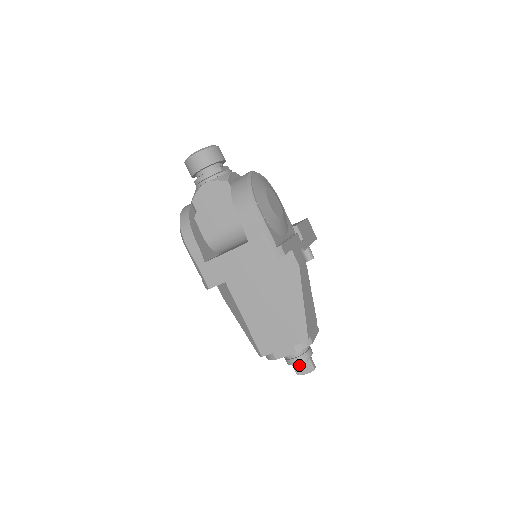
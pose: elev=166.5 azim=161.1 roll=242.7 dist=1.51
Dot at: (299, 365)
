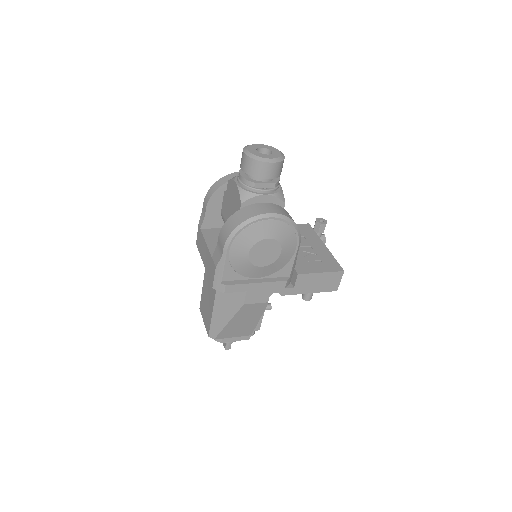
Dot at: occluded
